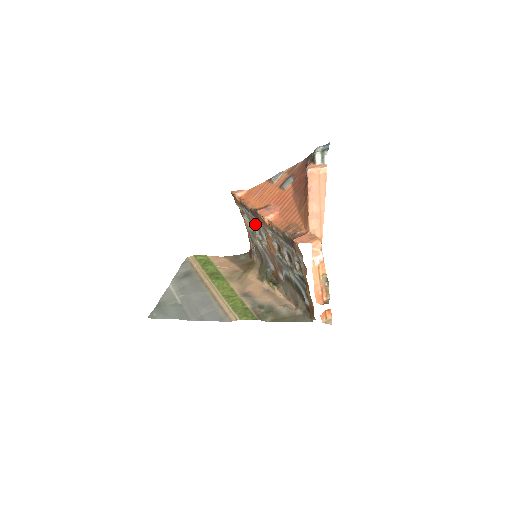
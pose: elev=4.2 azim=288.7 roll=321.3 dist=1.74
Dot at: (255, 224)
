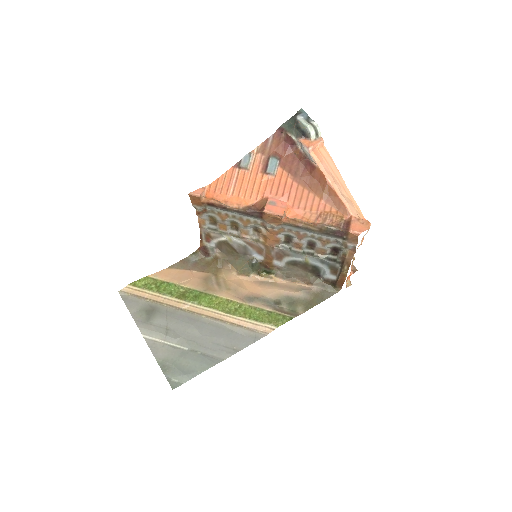
Dot at: (231, 221)
